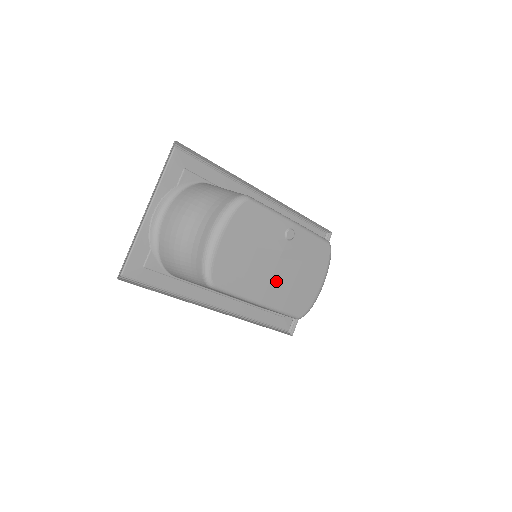
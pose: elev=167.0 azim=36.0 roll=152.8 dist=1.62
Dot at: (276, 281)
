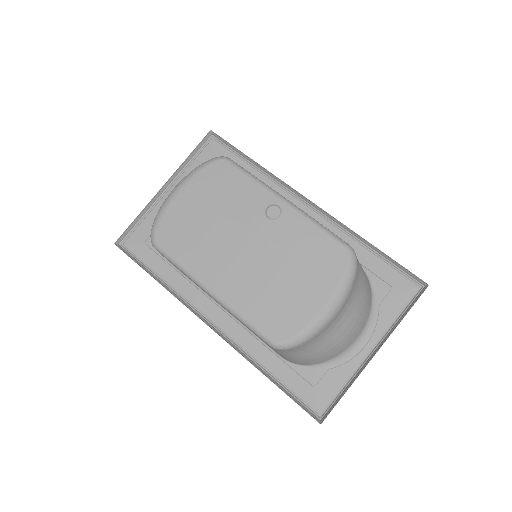
Dot at: (241, 269)
